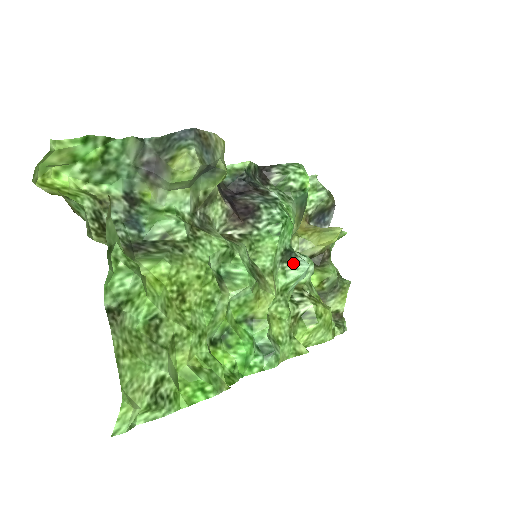
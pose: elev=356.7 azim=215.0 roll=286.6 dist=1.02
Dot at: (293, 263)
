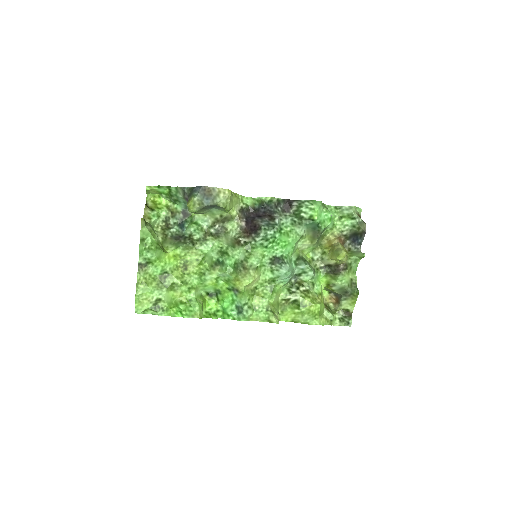
Dot at: (278, 266)
